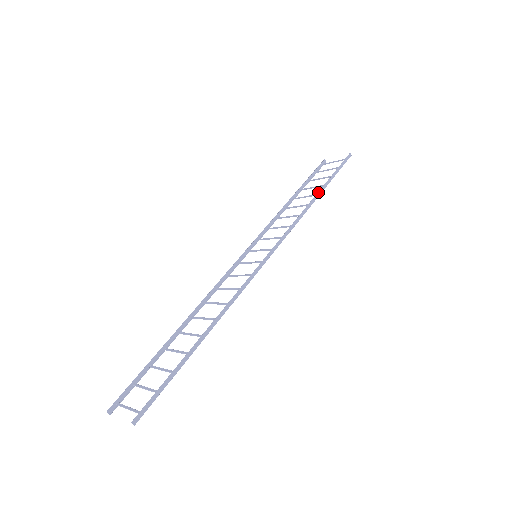
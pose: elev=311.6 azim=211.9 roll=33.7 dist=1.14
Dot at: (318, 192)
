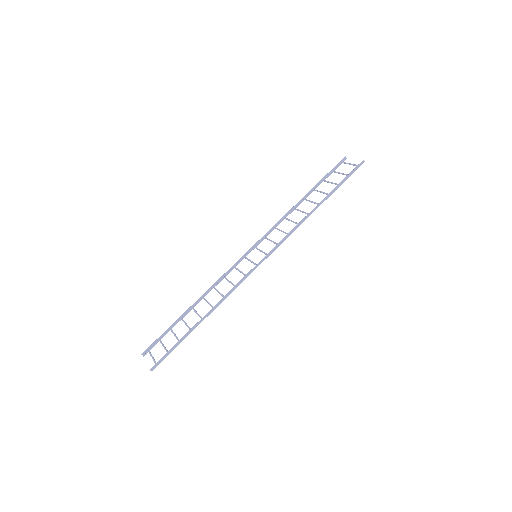
Dot at: (319, 203)
